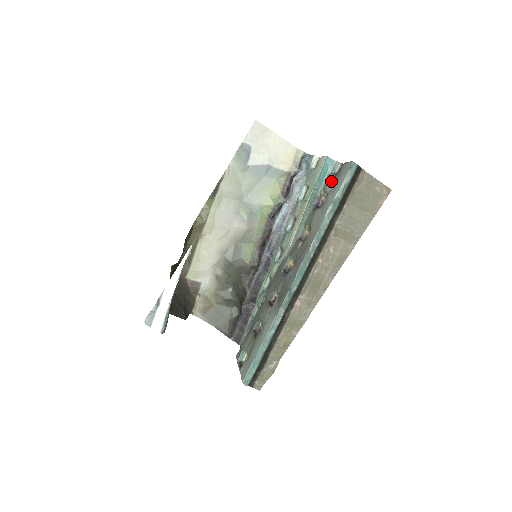
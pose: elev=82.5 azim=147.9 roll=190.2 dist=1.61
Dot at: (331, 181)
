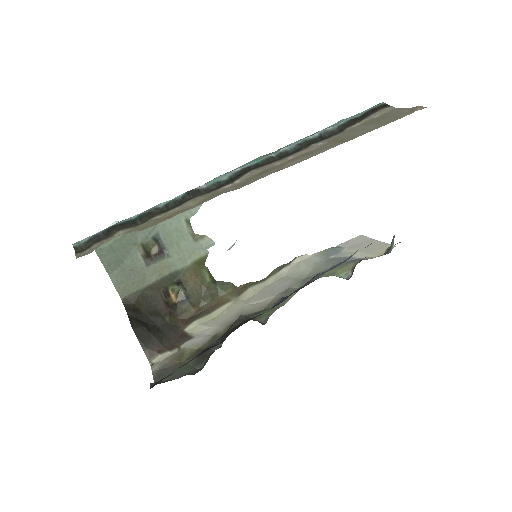
Dot at: occluded
